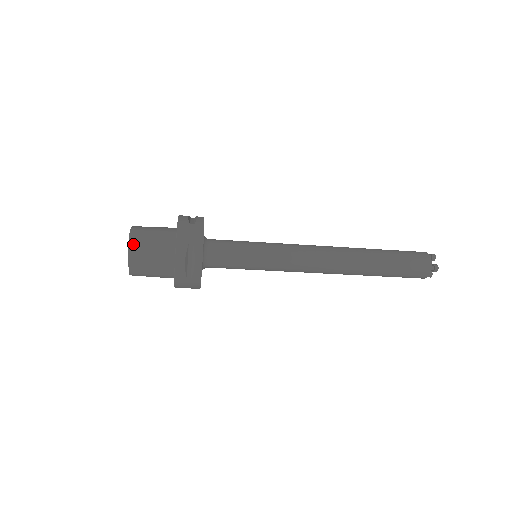
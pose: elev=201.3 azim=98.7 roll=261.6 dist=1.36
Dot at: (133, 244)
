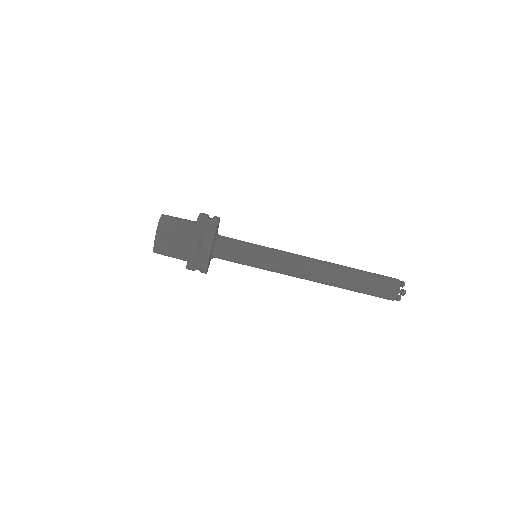
Dot at: (161, 225)
